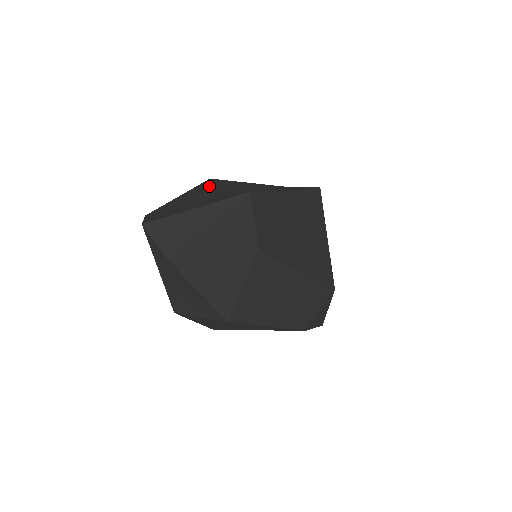
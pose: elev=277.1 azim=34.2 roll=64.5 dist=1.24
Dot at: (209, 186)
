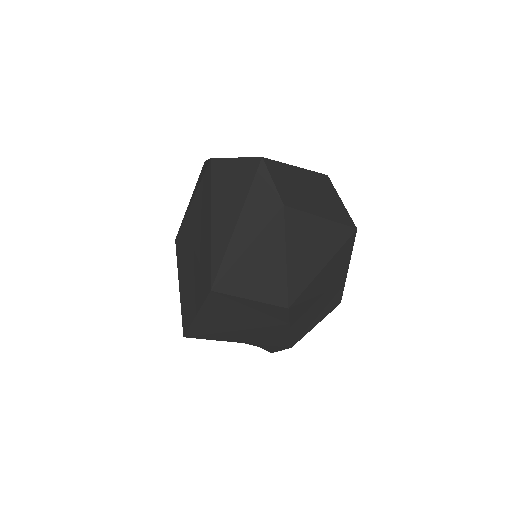
Dot at: occluded
